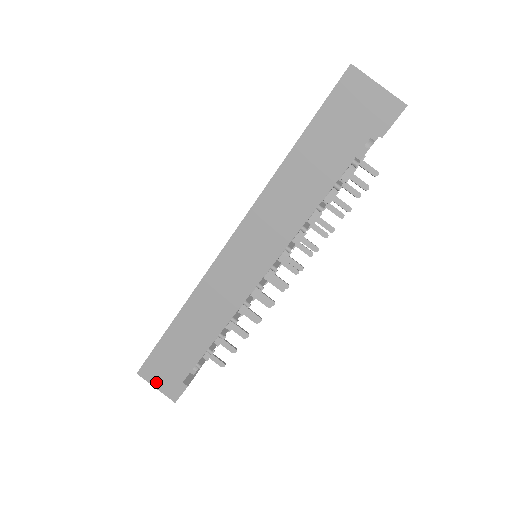
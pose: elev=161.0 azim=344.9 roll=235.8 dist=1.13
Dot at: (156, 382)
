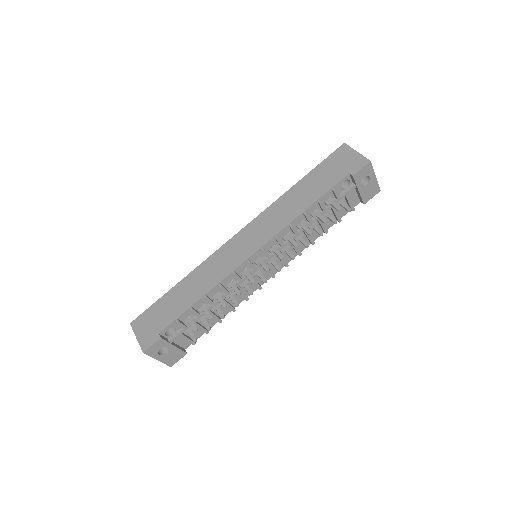
Dot at: (139, 332)
